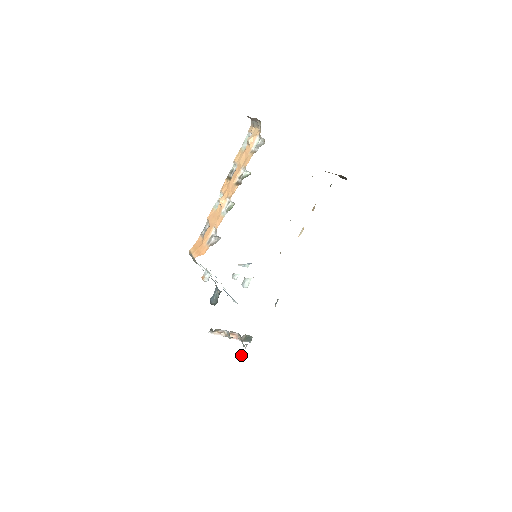
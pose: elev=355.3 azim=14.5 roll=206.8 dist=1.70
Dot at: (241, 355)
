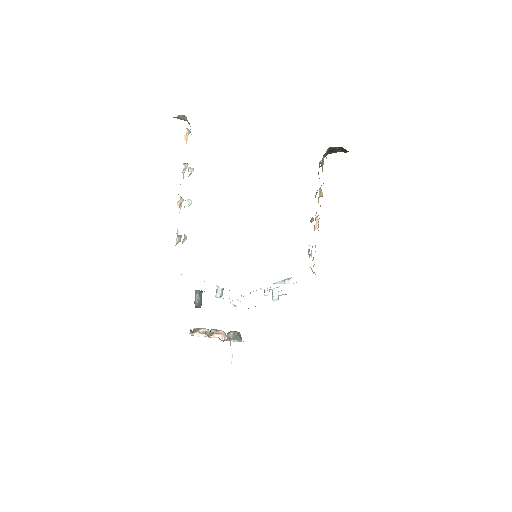
Dot at: (231, 355)
